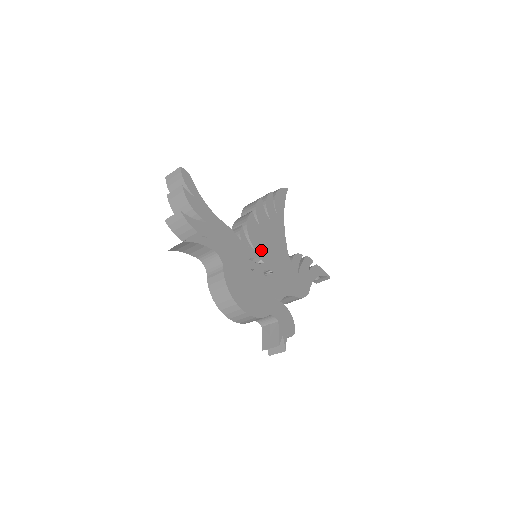
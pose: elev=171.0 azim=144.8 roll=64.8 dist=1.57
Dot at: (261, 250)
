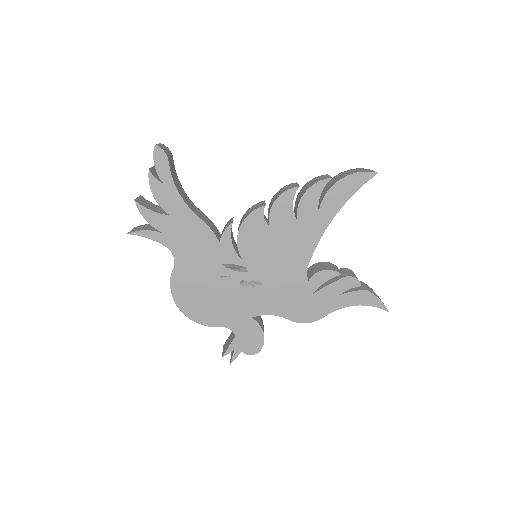
Dot at: (252, 257)
